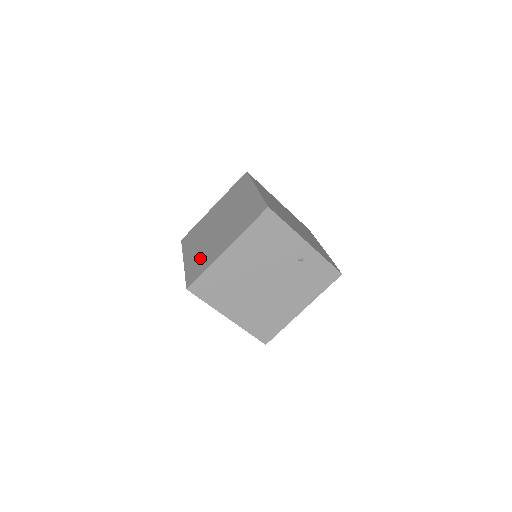
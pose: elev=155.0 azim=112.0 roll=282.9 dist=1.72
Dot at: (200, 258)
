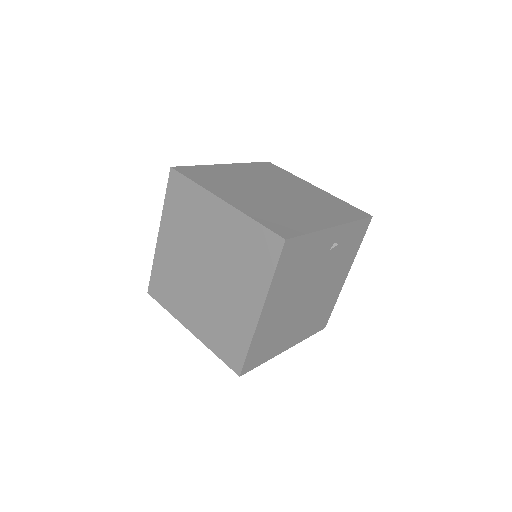
Dot at: (219, 327)
